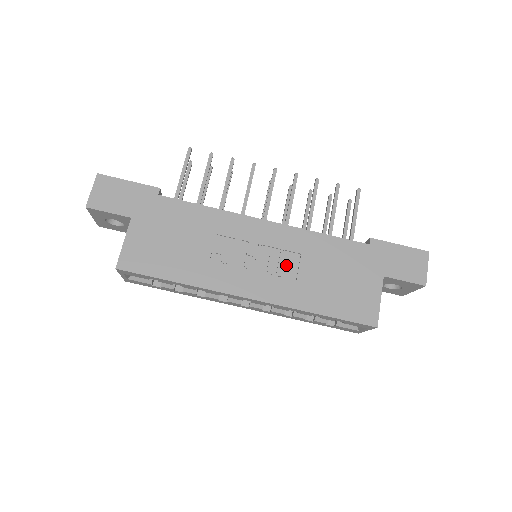
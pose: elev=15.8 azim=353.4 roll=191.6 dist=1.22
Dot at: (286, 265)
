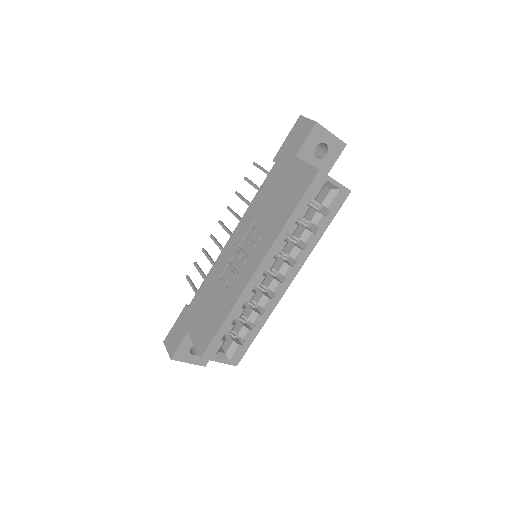
Dot at: (256, 232)
